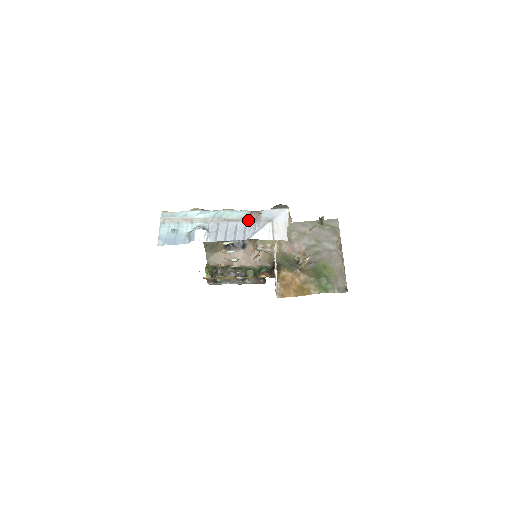
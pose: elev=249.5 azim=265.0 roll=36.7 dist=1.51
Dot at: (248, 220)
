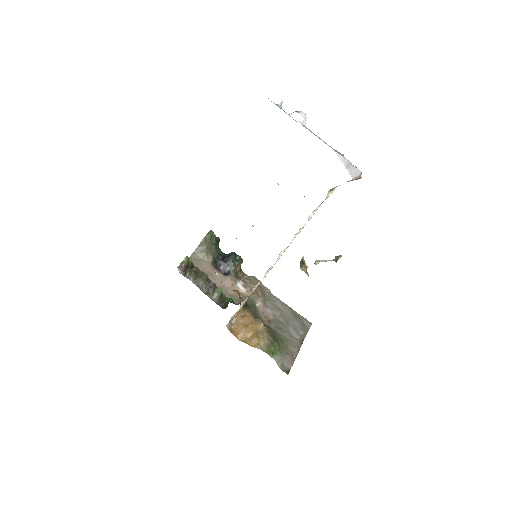
Dot at: (334, 149)
